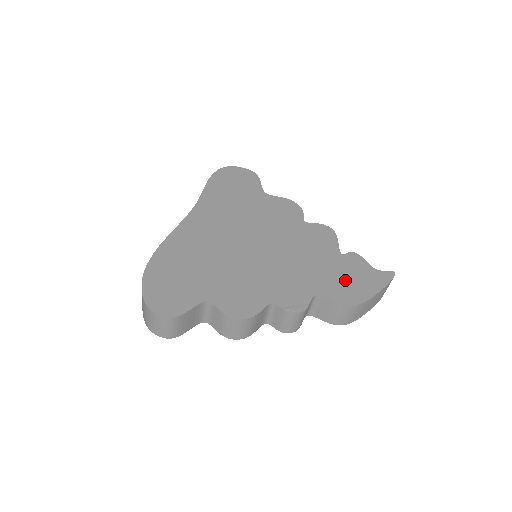
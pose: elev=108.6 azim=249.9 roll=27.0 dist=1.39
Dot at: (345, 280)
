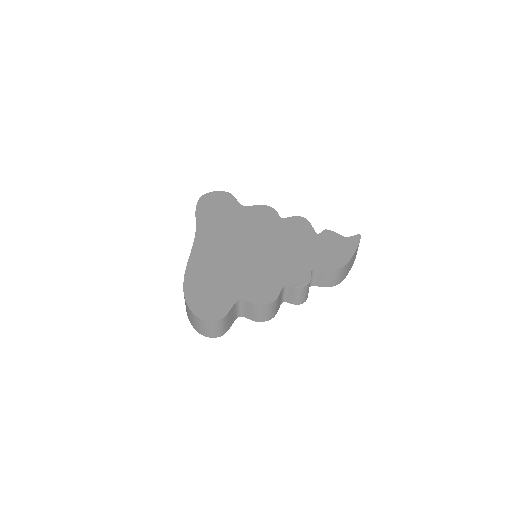
Dot at: (328, 252)
